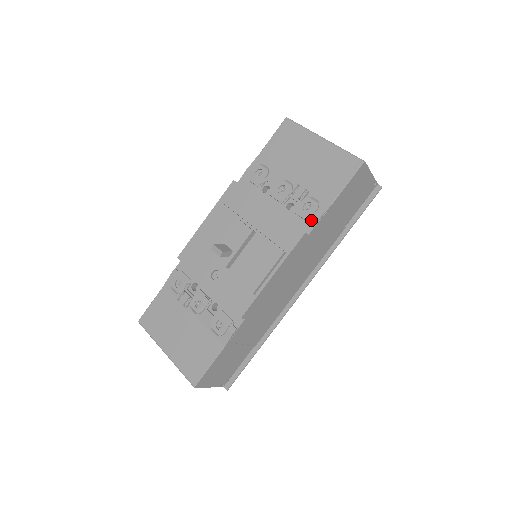
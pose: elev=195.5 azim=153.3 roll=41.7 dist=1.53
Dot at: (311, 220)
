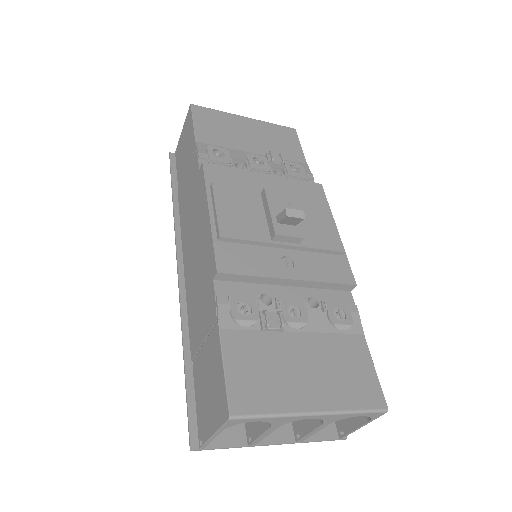
Dot at: (308, 178)
